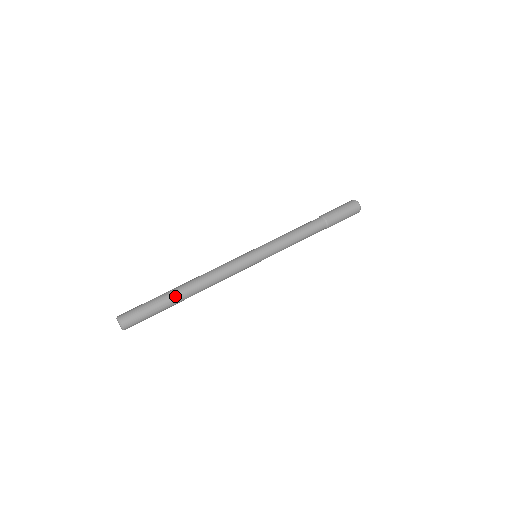
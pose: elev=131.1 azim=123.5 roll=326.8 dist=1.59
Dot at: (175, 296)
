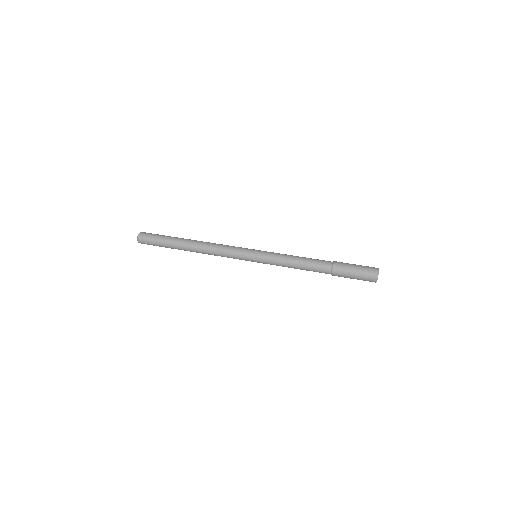
Dot at: (179, 244)
